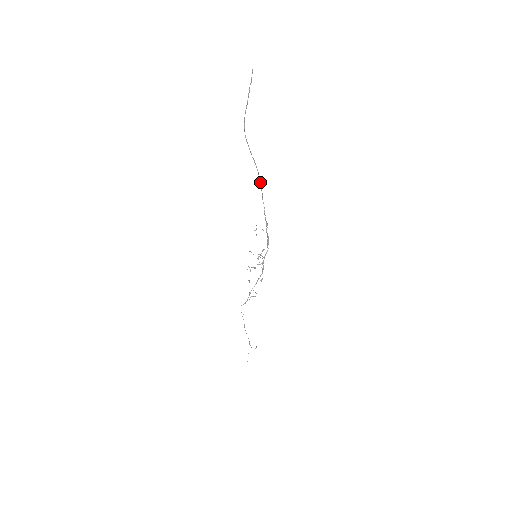
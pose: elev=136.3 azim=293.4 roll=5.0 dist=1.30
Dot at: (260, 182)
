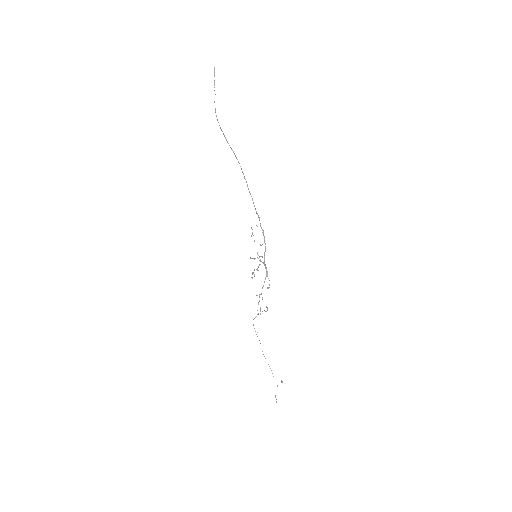
Dot at: (243, 173)
